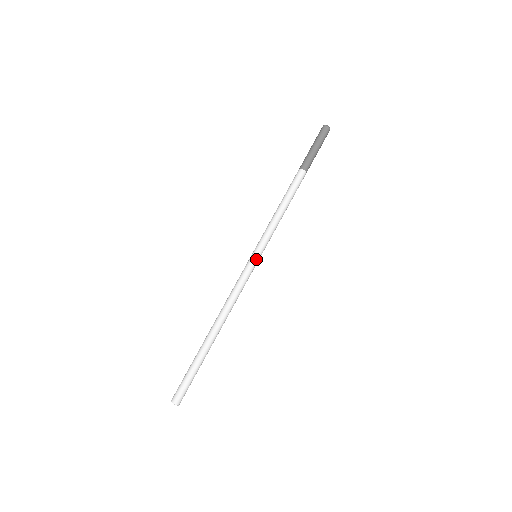
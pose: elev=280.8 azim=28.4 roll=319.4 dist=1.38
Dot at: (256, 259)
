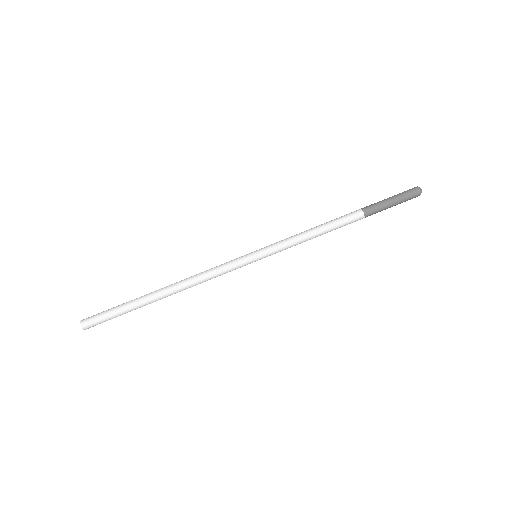
Dot at: (254, 260)
